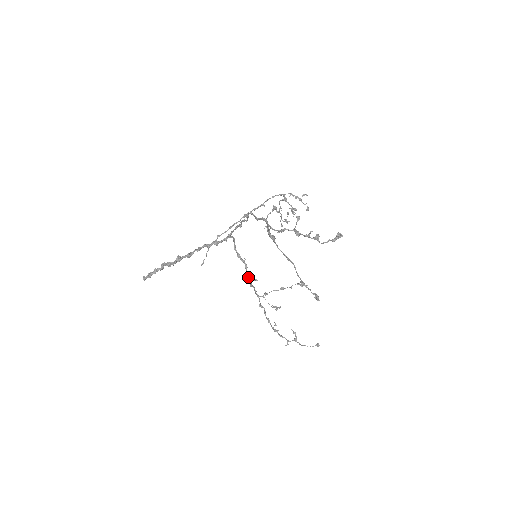
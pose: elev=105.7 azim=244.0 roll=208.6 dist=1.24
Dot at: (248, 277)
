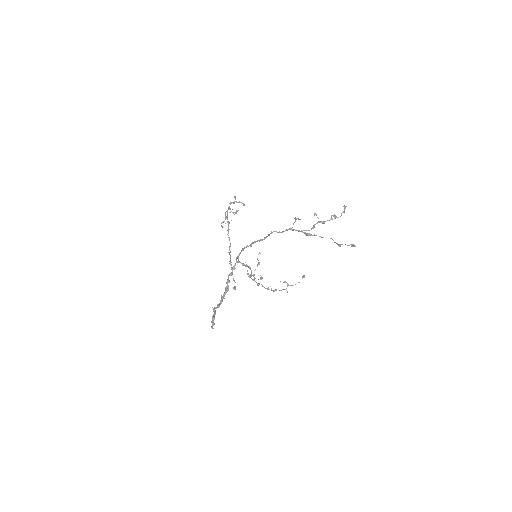
Dot at: occluded
